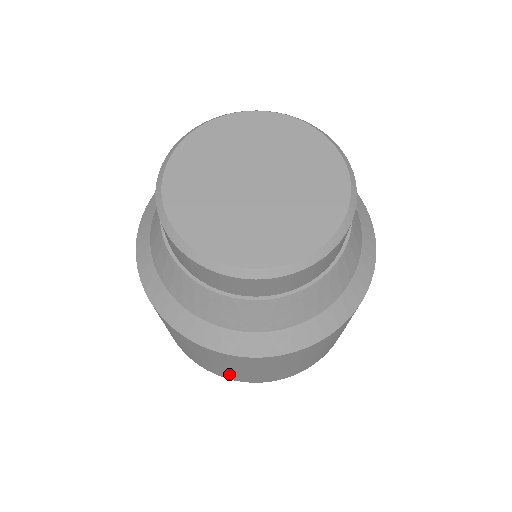
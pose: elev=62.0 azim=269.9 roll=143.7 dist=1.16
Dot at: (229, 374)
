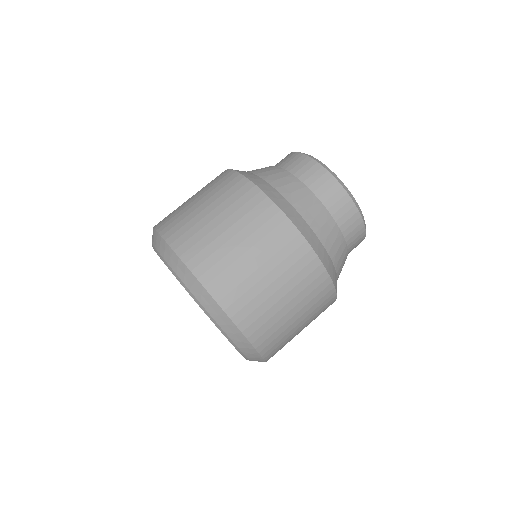
Dot at: (202, 244)
